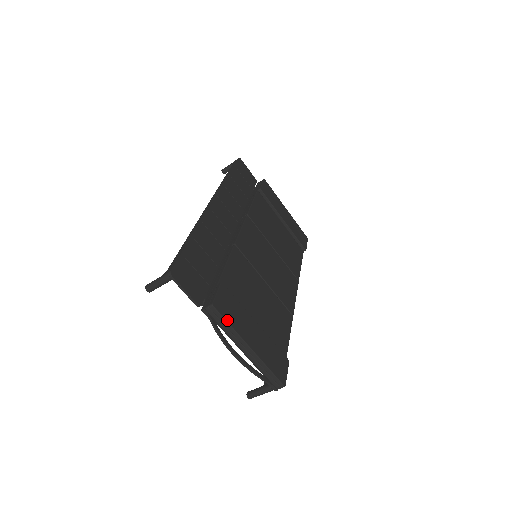
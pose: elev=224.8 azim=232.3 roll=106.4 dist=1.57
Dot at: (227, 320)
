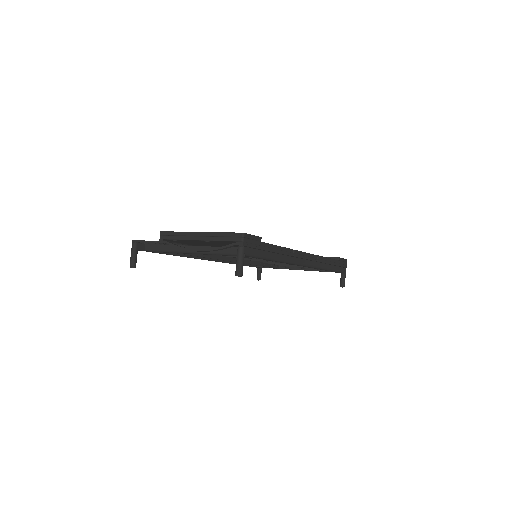
Dot at: (175, 232)
